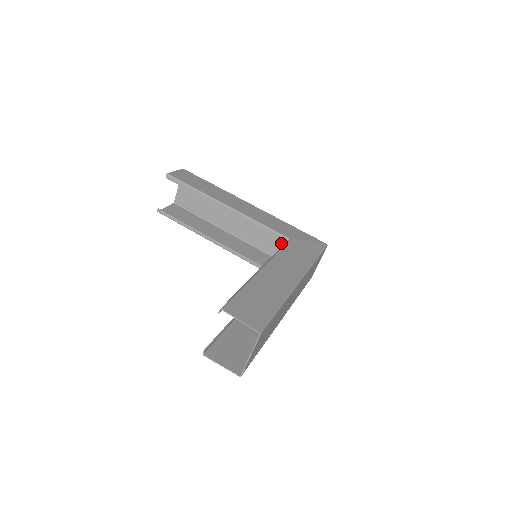
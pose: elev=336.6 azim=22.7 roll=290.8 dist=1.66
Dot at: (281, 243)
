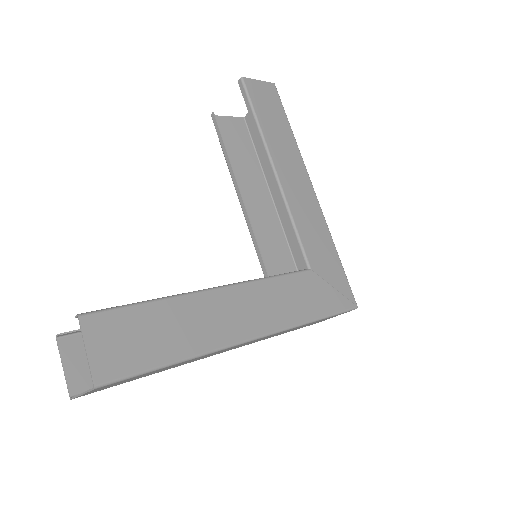
Dot at: occluded
